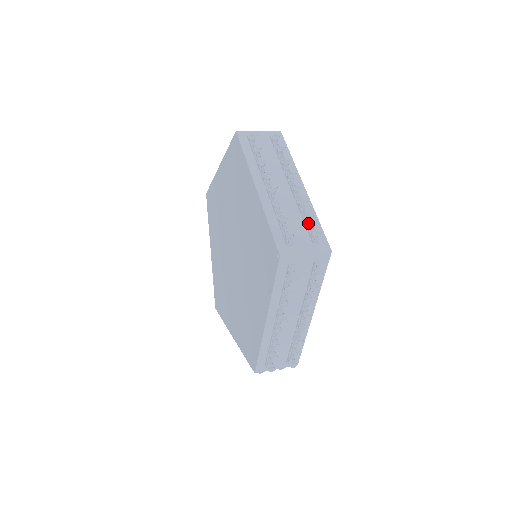
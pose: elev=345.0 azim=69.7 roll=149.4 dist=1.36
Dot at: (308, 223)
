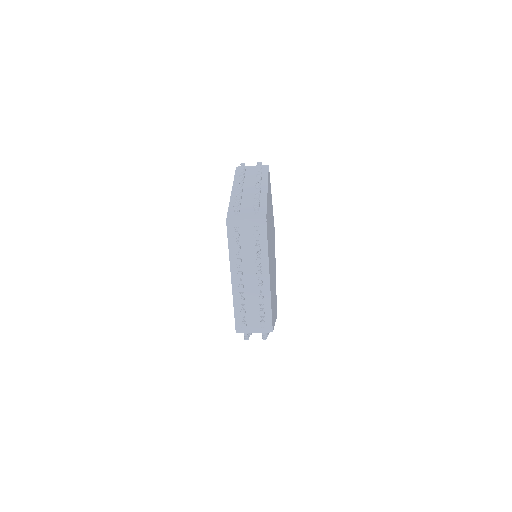
Dot at: occluded
